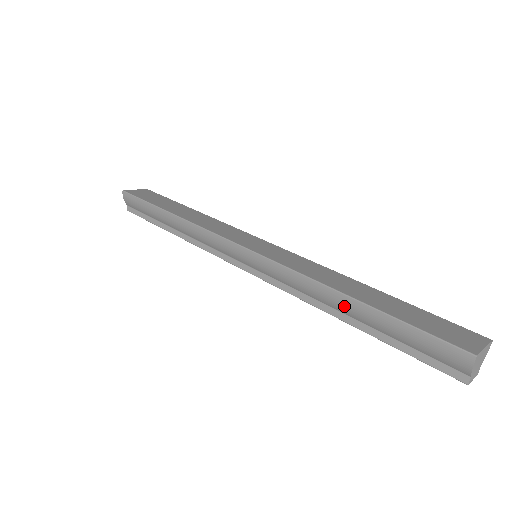
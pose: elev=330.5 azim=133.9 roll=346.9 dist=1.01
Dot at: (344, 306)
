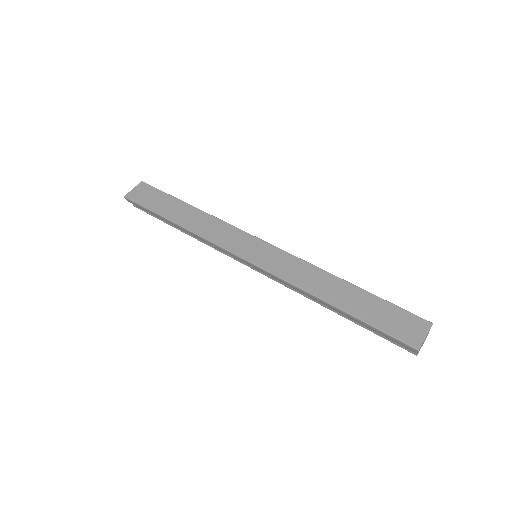
Dot at: (330, 307)
